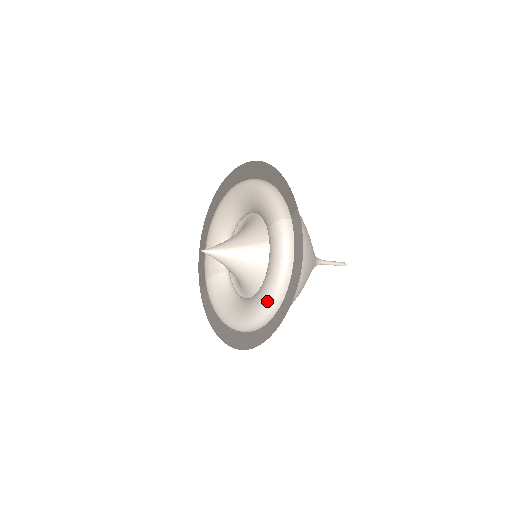
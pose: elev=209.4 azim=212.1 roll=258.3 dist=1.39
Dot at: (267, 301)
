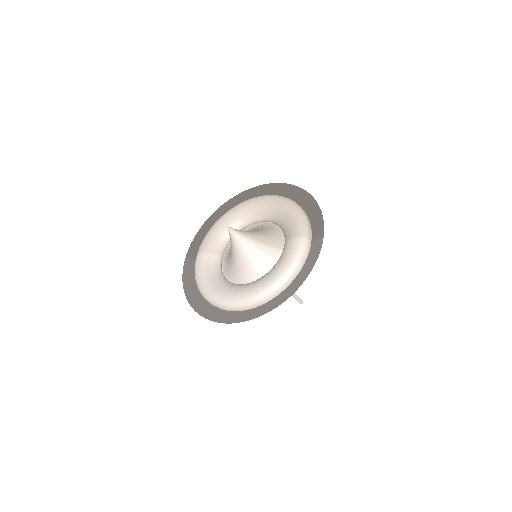
Dot at: (263, 291)
